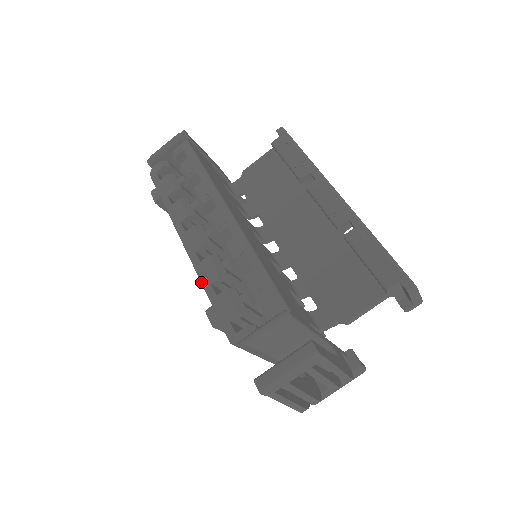
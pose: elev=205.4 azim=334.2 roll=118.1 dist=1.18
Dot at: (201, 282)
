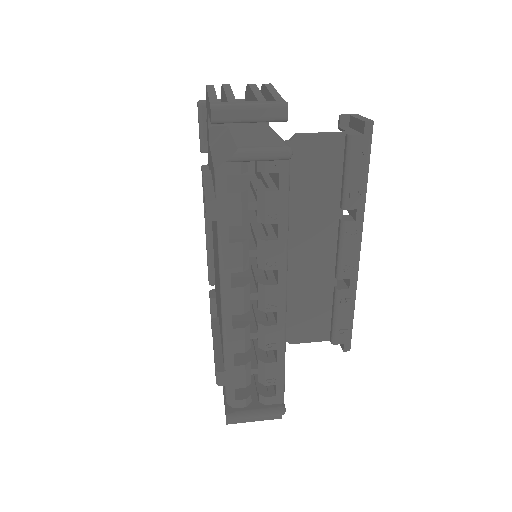
Dot at: (224, 346)
